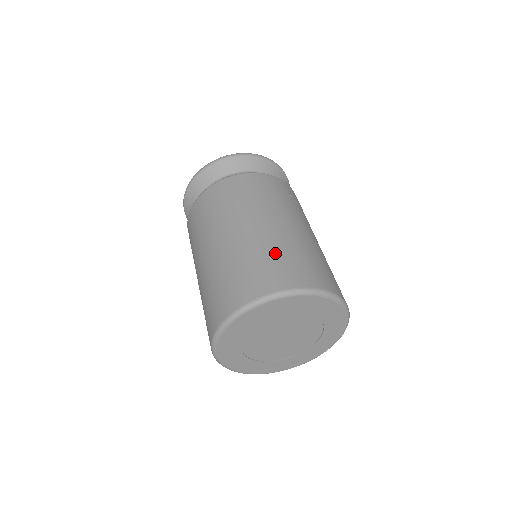
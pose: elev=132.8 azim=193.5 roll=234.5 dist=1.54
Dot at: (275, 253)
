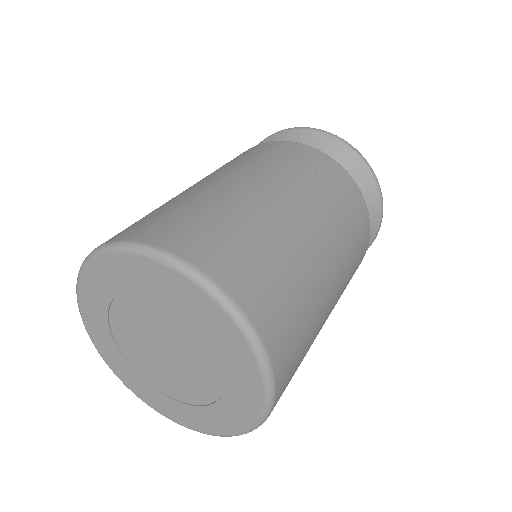
Dot at: (163, 207)
